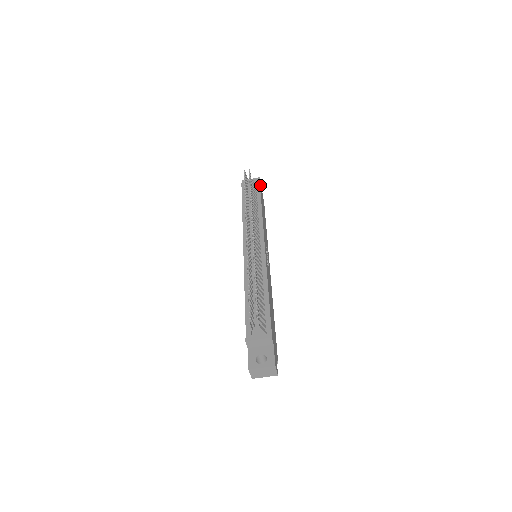
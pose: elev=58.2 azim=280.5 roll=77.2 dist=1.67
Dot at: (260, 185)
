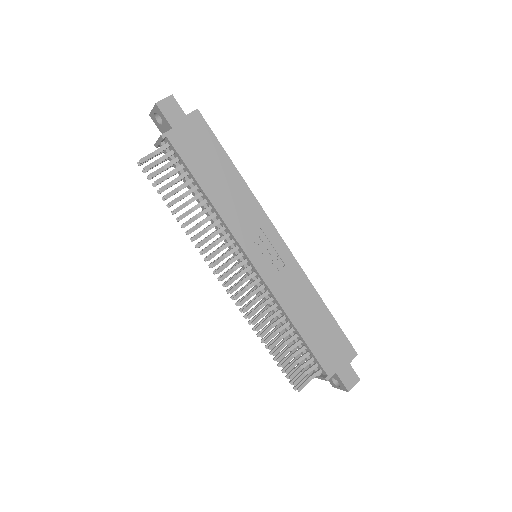
Dot at: (168, 125)
